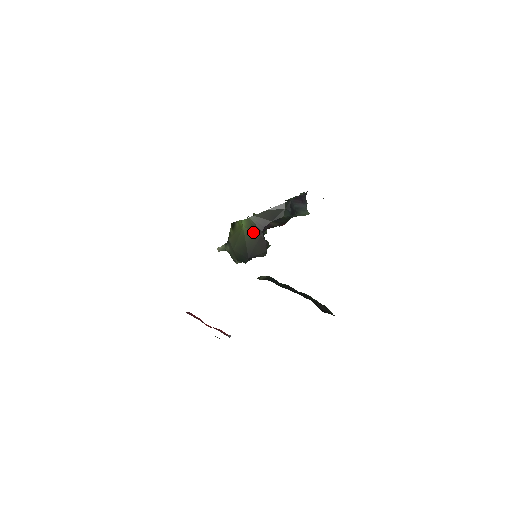
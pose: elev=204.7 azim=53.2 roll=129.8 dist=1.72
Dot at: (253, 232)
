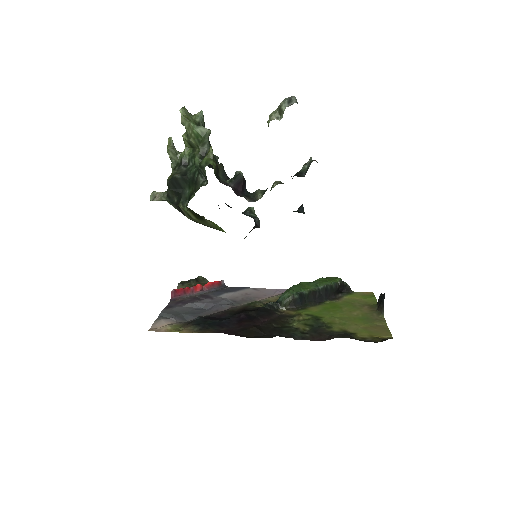
Dot at: occluded
